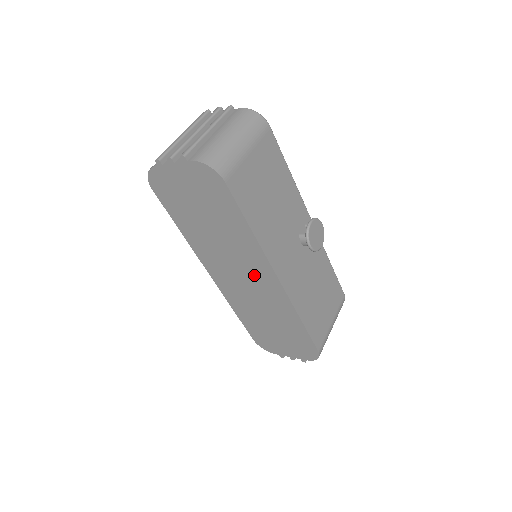
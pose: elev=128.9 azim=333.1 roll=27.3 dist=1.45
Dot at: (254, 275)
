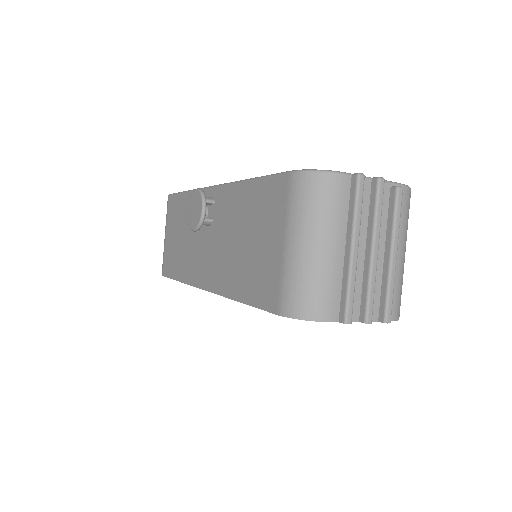
Dot at: occluded
